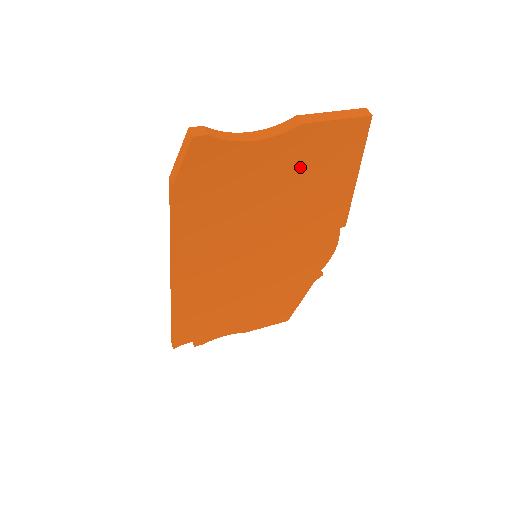
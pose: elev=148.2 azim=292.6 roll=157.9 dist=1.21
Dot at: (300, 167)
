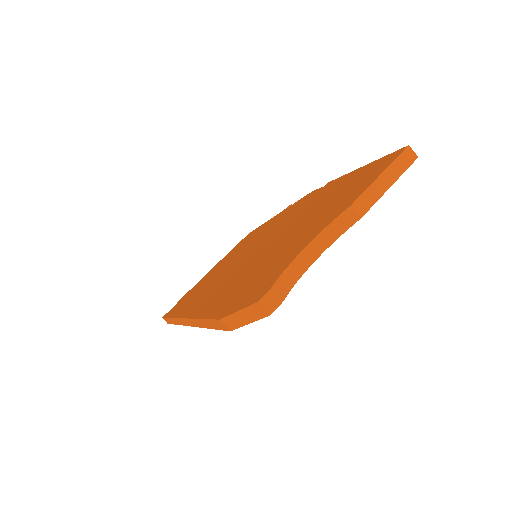
Dot at: occluded
